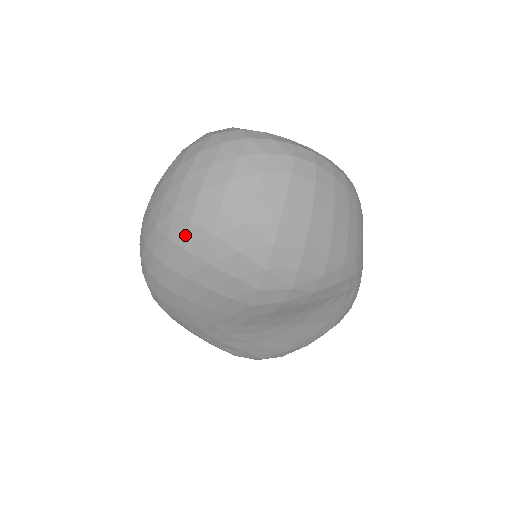
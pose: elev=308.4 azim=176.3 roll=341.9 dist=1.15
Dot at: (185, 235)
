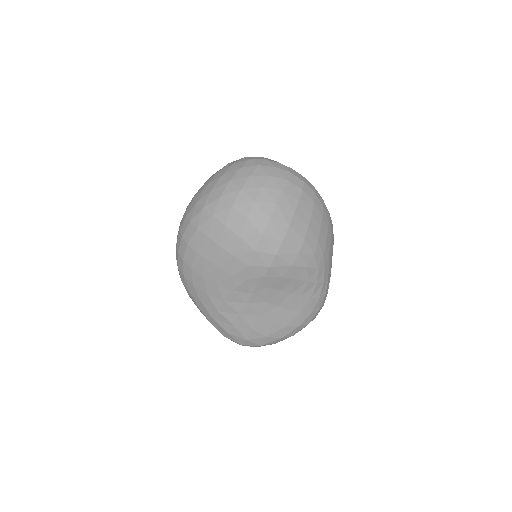
Dot at: (215, 206)
